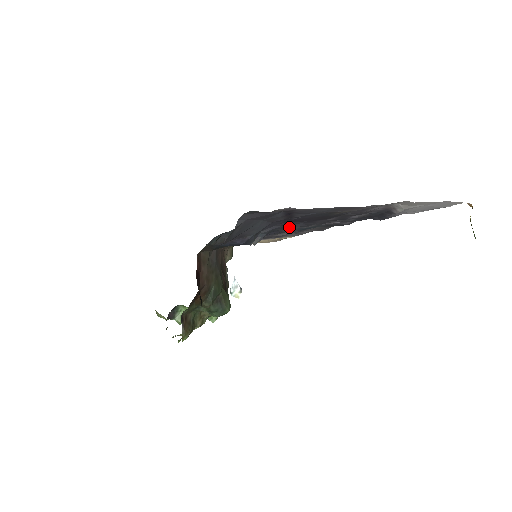
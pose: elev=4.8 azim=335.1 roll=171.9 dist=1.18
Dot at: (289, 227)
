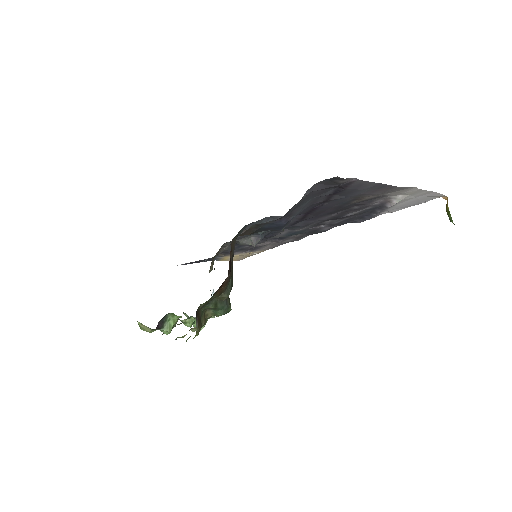
Dot at: (292, 225)
